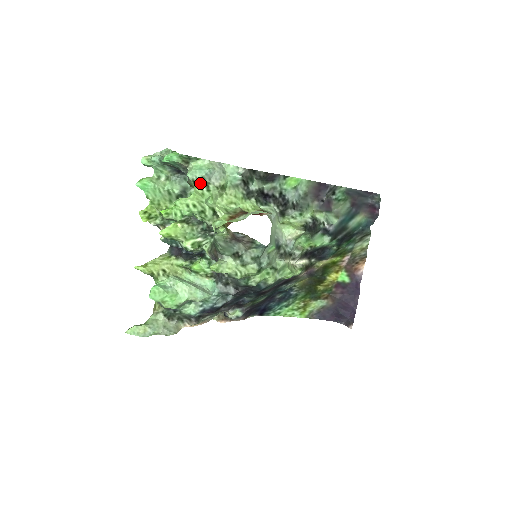
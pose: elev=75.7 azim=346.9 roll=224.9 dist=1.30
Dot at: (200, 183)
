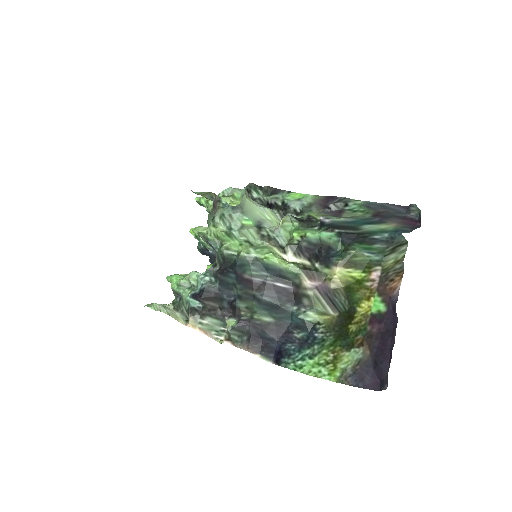
Dot at: occluded
